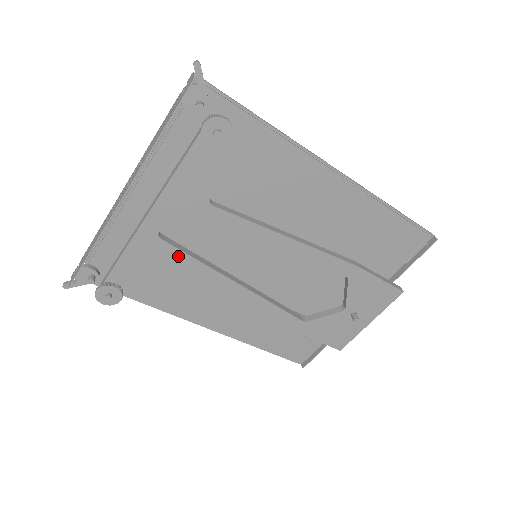
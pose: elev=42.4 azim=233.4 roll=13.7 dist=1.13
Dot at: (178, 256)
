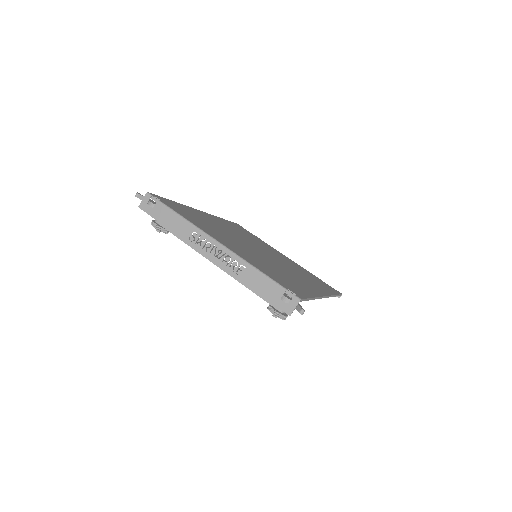
Dot at: occluded
